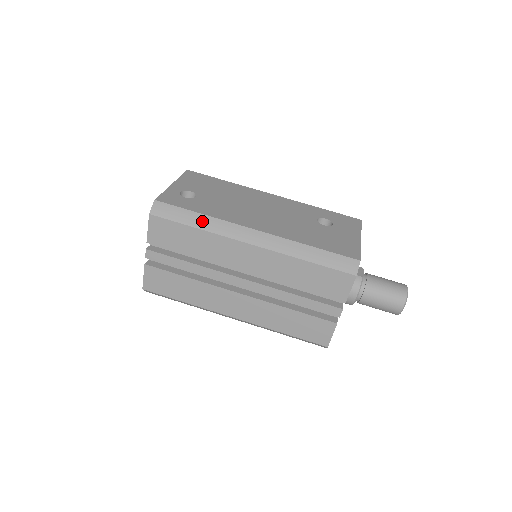
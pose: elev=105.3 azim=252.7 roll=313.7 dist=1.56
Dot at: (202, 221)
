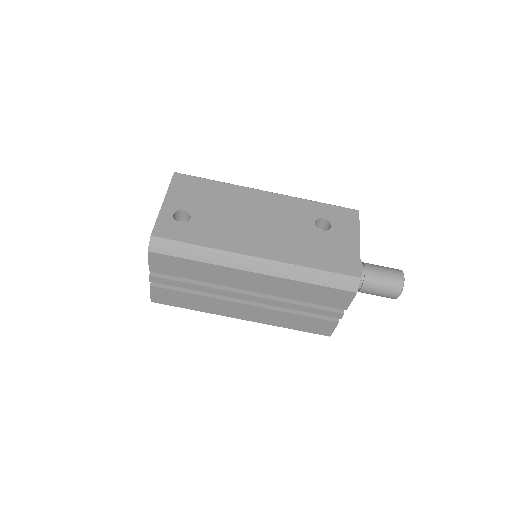
Dot at: (202, 254)
